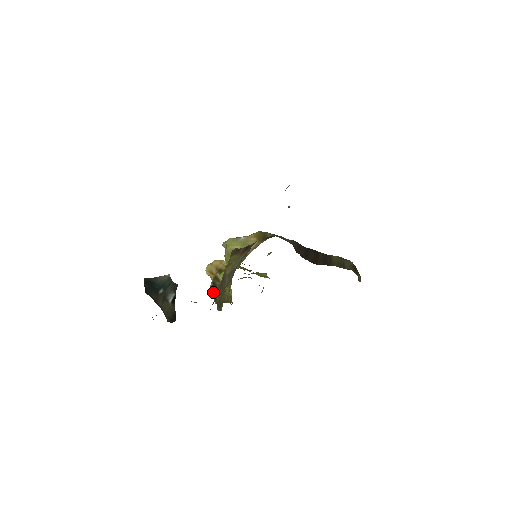
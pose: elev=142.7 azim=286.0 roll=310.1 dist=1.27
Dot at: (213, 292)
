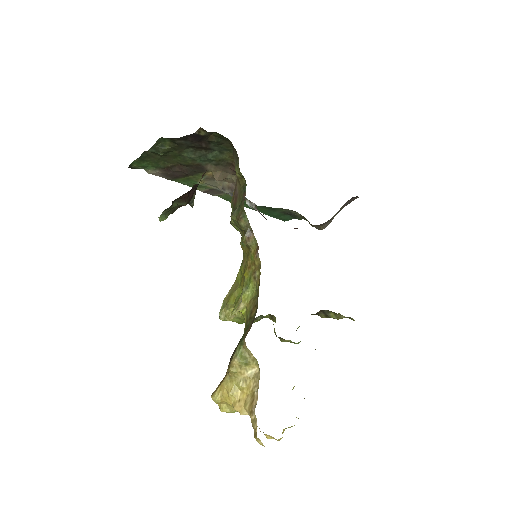
Dot at: occluded
